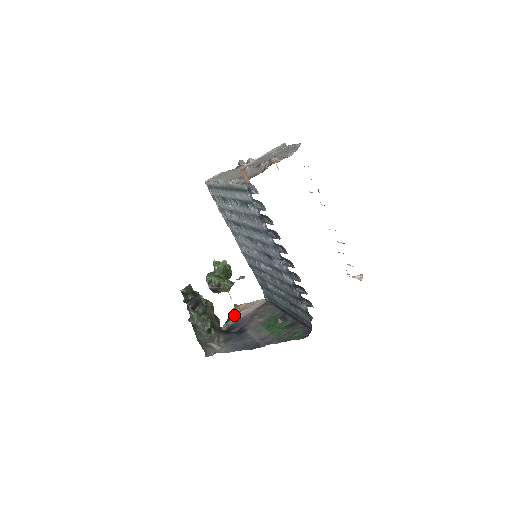
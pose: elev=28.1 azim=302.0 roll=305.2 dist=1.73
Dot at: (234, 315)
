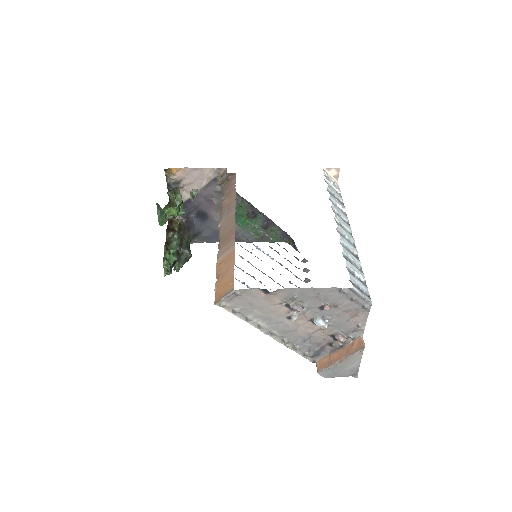
Dot at: occluded
